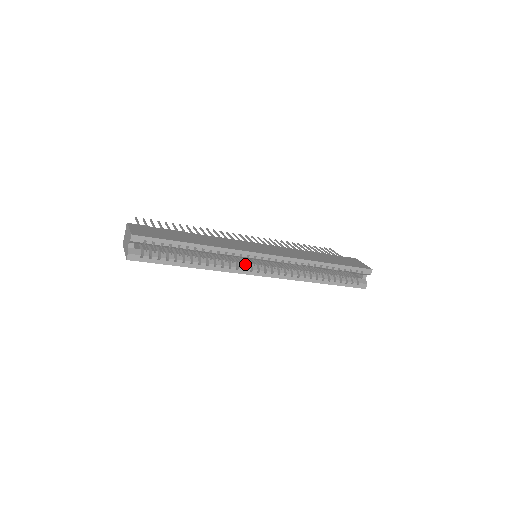
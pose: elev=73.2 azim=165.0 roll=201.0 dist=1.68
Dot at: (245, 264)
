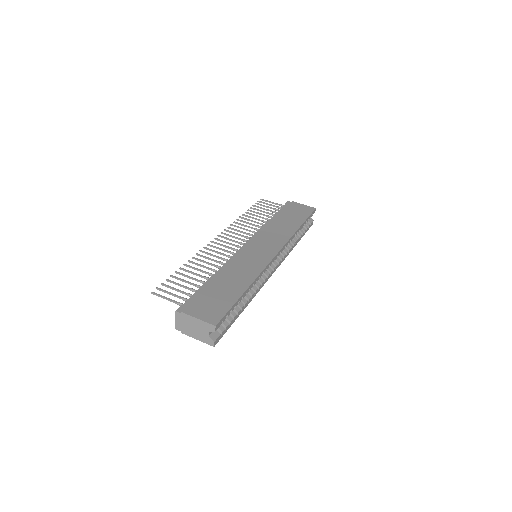
Dot at: occluded
